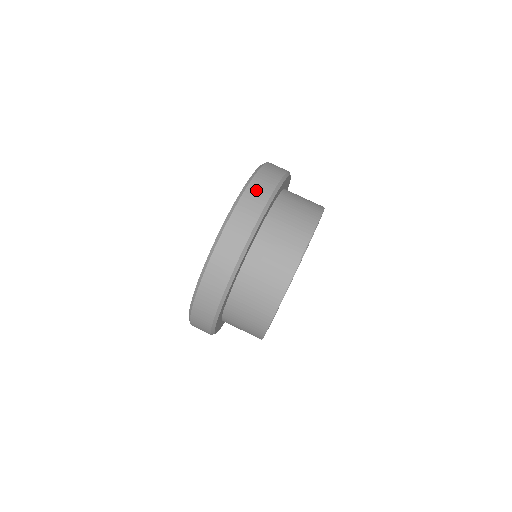
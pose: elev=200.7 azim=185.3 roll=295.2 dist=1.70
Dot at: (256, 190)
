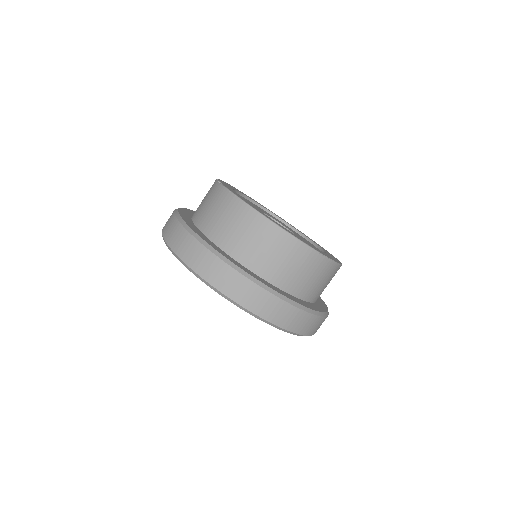
Dot at: occluded
